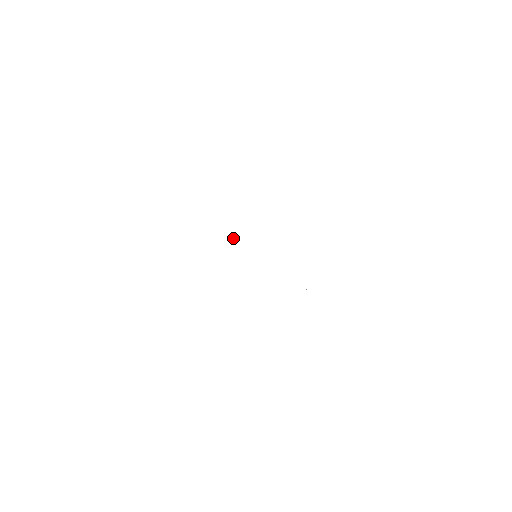
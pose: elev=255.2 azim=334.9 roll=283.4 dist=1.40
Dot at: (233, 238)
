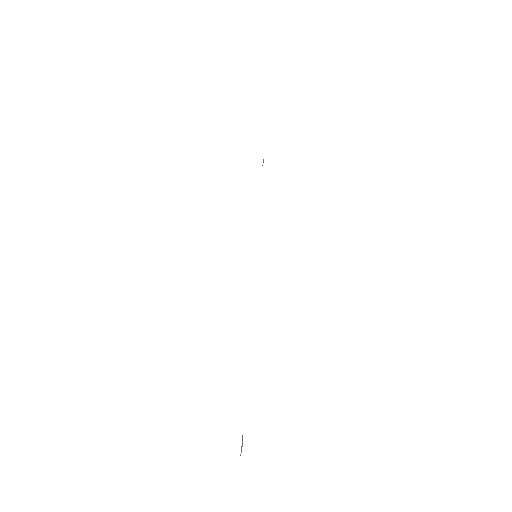
Dot at: occluded
